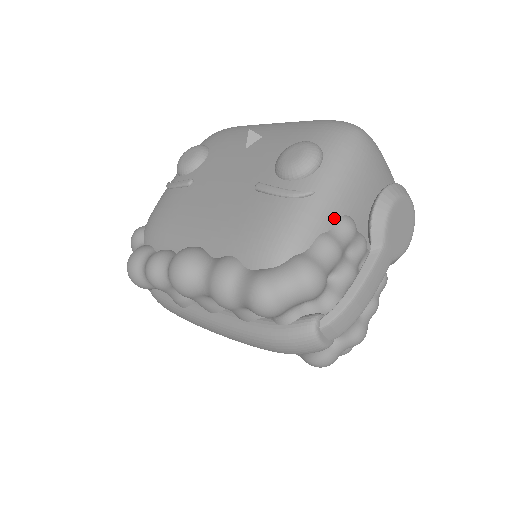
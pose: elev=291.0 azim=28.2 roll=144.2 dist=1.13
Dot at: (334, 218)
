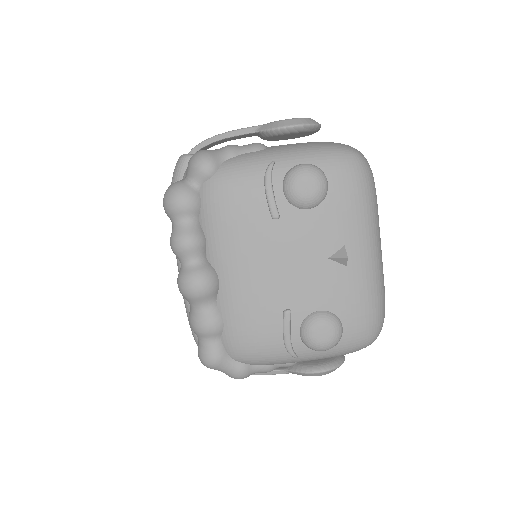
Dot at: (289, 363)
